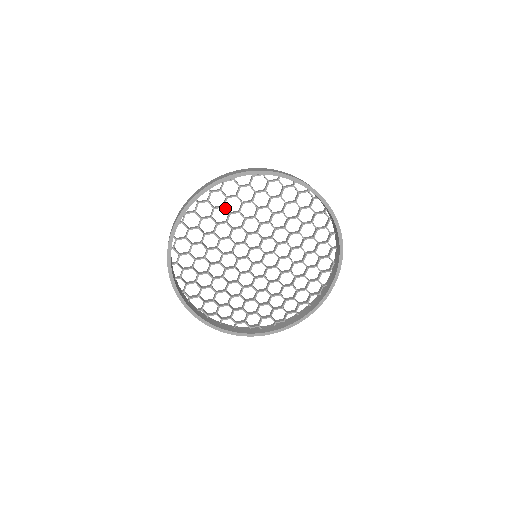
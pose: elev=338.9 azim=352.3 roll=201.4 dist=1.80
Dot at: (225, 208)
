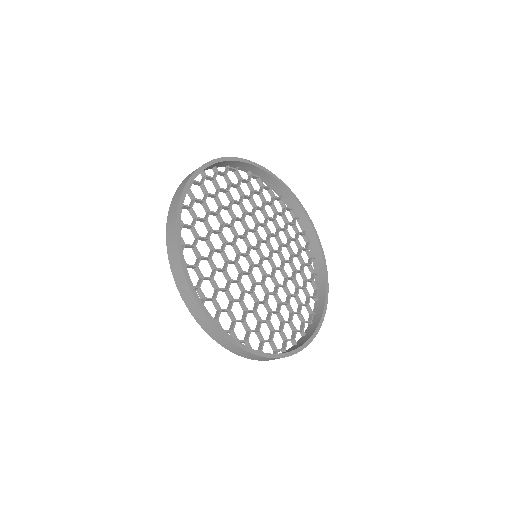
Dot at: (229, 192)
